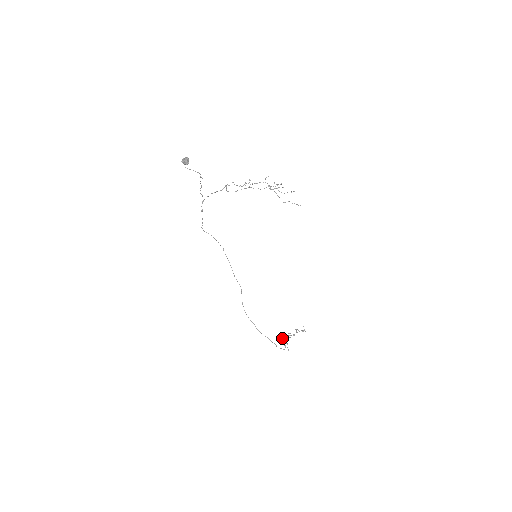
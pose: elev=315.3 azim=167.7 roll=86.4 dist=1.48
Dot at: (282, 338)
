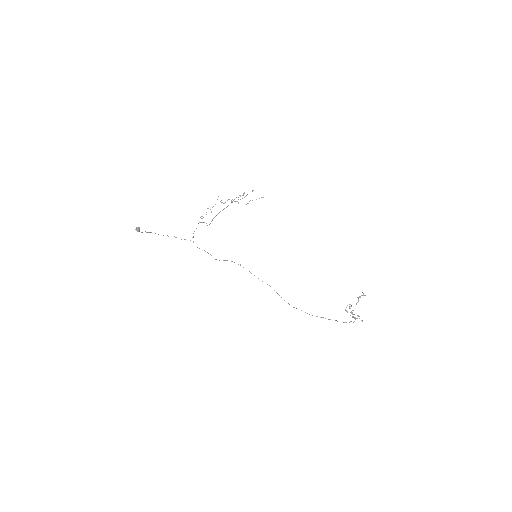
Dot at: occluded
